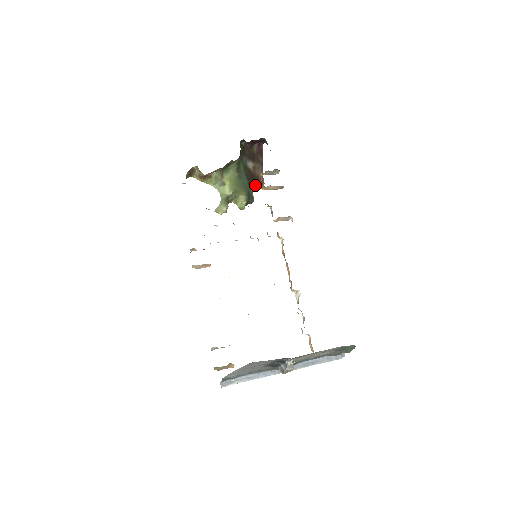
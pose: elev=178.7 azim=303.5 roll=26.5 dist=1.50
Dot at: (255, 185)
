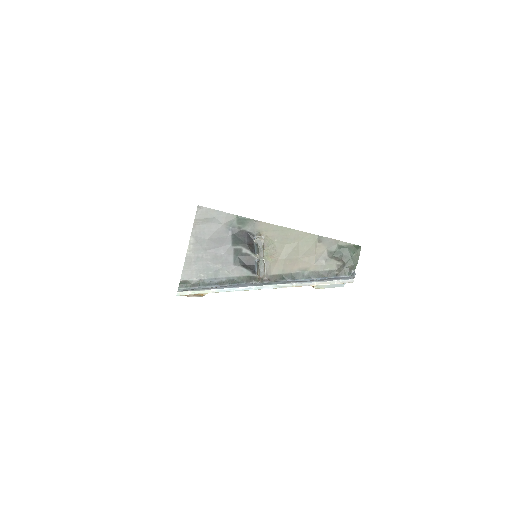
Dot at: occluded
